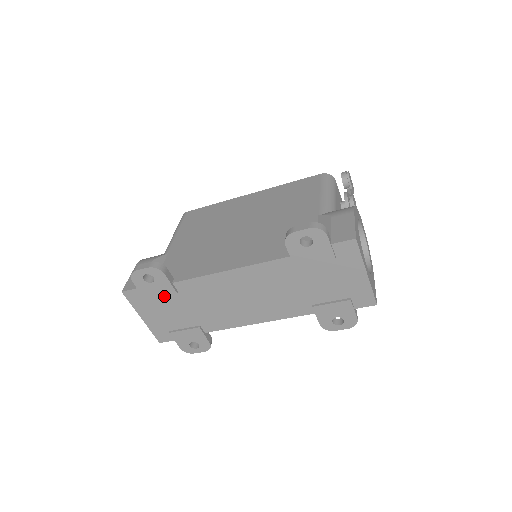
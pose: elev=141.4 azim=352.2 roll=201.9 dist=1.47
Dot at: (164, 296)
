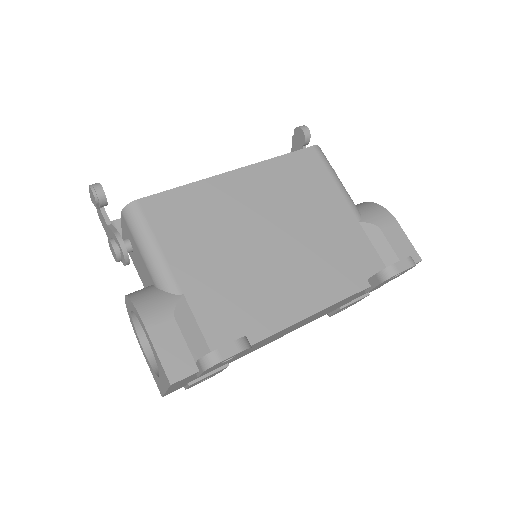
Dot at: occluded
